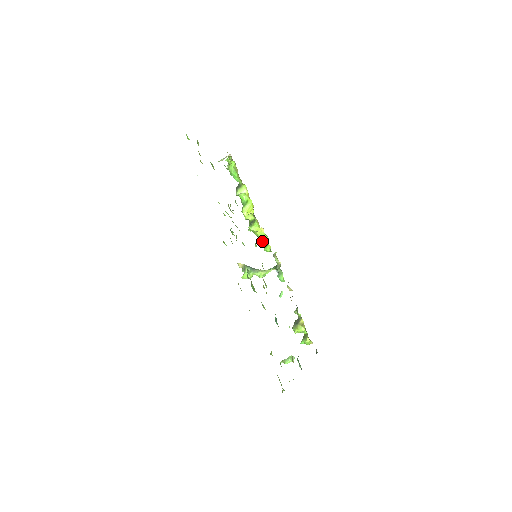
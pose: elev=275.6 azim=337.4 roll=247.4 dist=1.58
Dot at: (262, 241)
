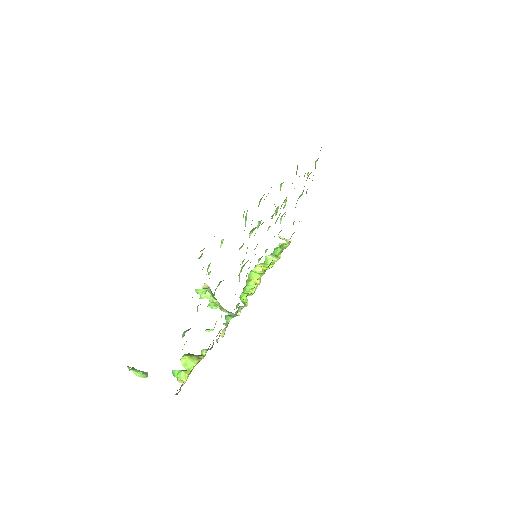
Dot at: occluded
